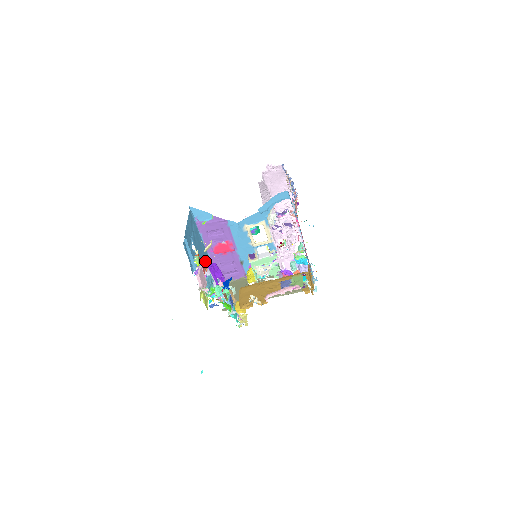
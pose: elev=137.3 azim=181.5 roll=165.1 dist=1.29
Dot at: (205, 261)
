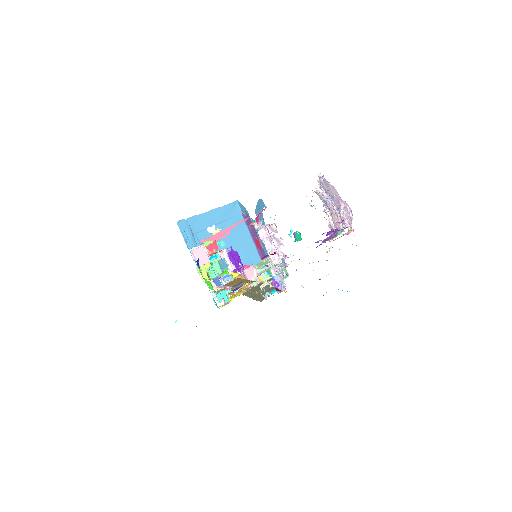
Dot at: (241, 249)
